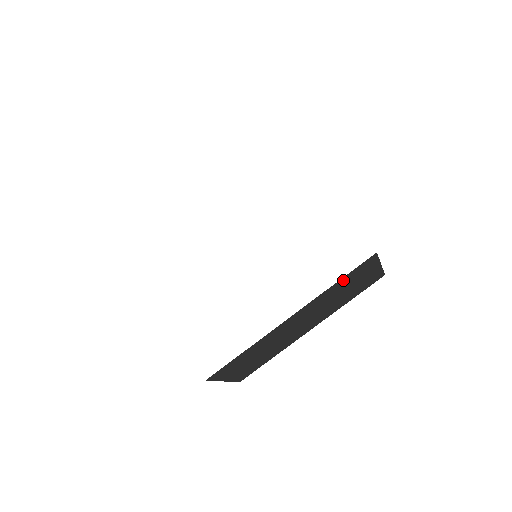
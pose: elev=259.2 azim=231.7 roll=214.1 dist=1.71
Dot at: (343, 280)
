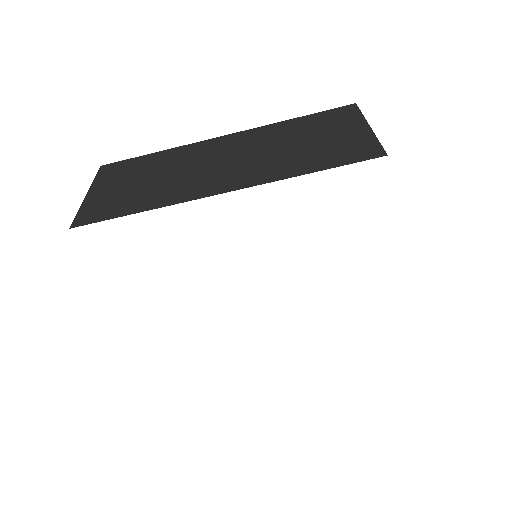
Dot at: occluded
